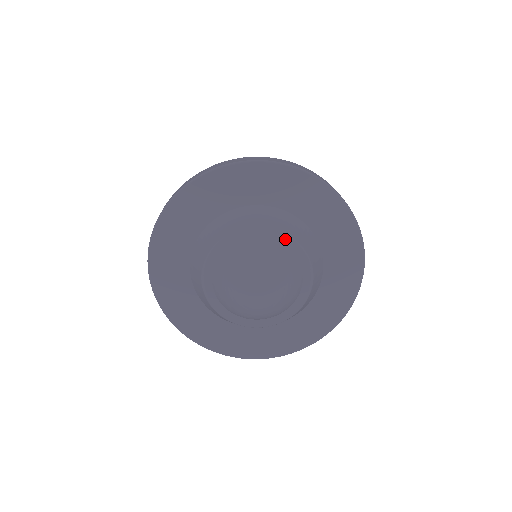
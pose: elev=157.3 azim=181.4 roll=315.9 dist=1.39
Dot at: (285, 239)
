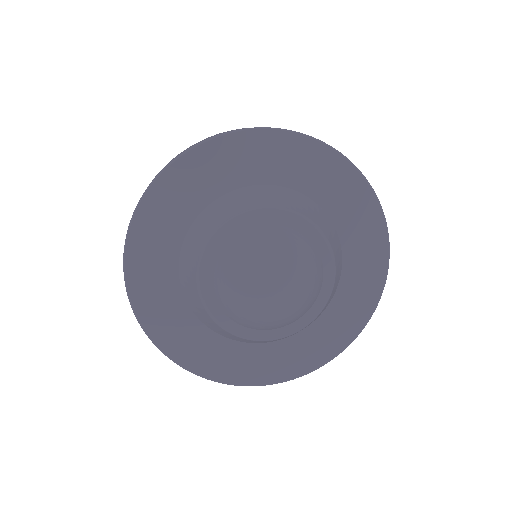
Dot at: (278, 214)
